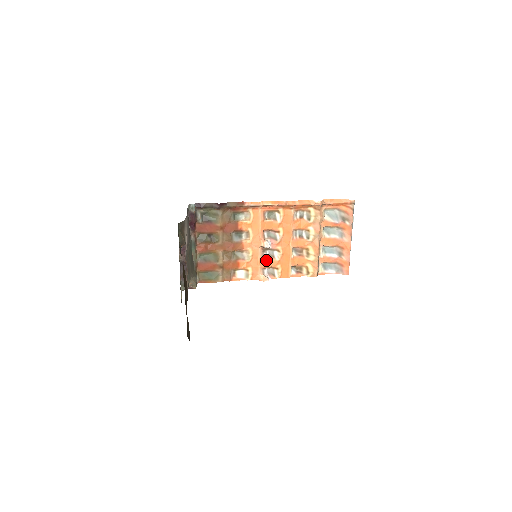
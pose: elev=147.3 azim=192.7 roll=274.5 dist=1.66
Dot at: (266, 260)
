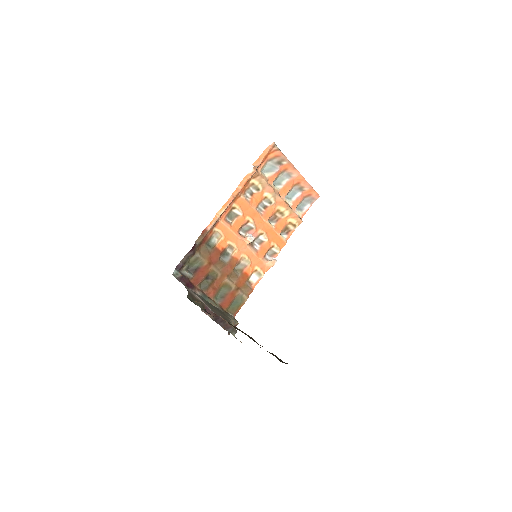
Dot at: (260, 250)
